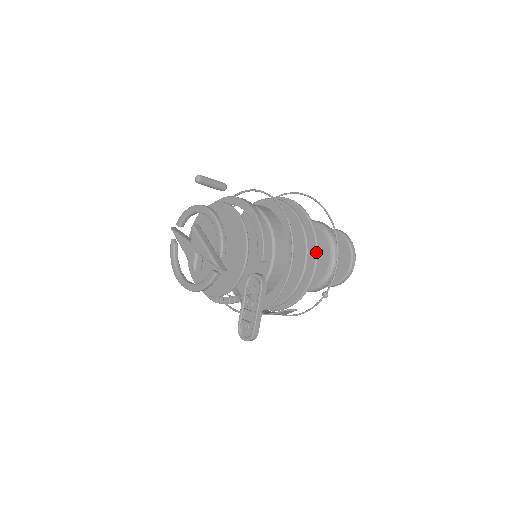
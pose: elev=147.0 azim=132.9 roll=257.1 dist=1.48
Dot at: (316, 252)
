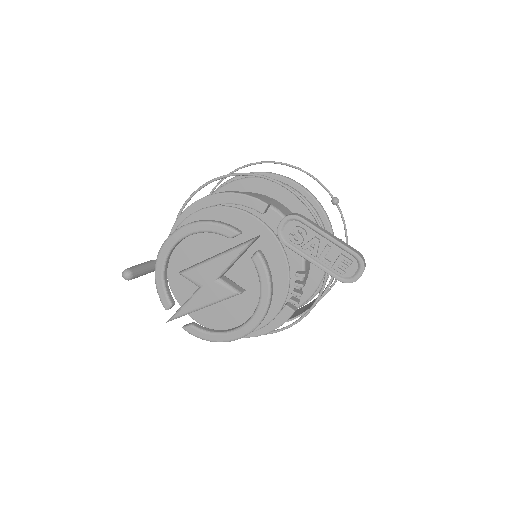
Dot at: (283, 178)
